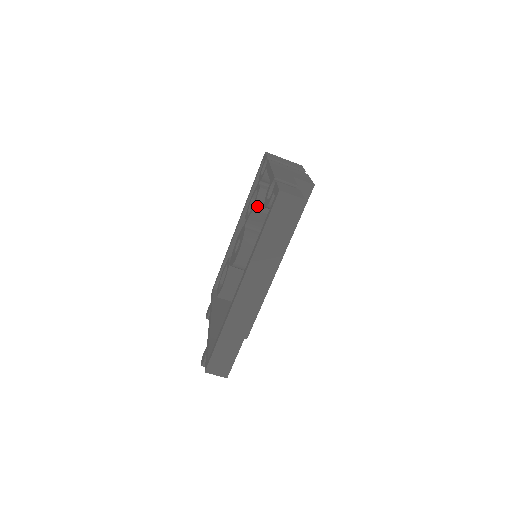
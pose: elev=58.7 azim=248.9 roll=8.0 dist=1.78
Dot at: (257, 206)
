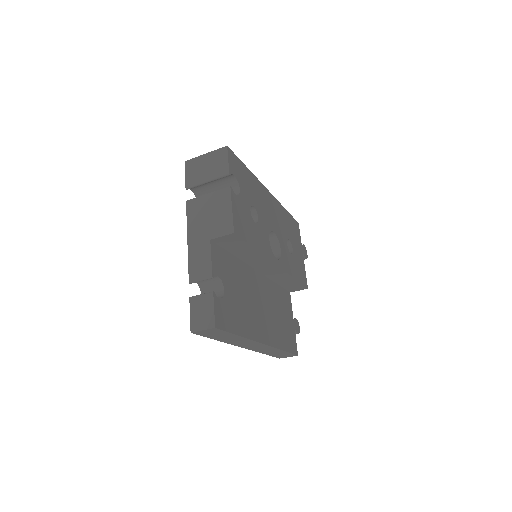
Dot at: occluded
